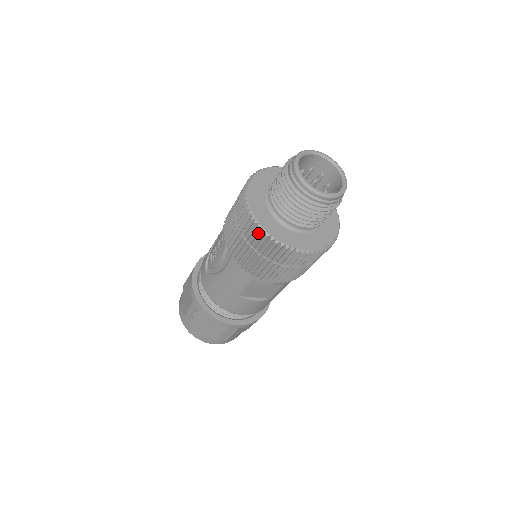
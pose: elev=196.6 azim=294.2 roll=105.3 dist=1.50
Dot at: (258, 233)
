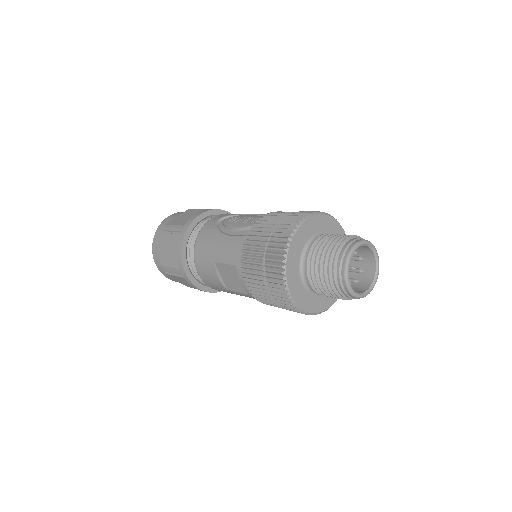
Dot at: (282, 247)
